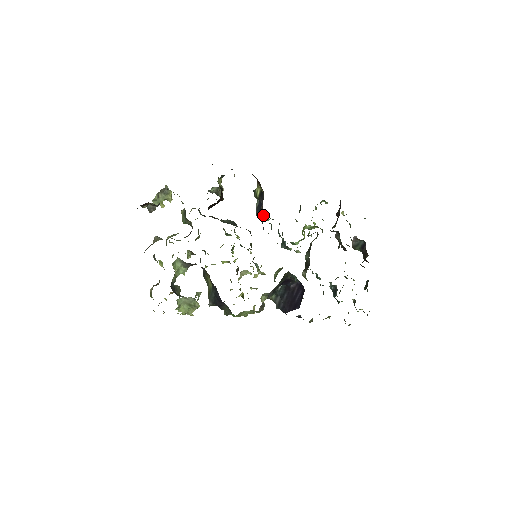
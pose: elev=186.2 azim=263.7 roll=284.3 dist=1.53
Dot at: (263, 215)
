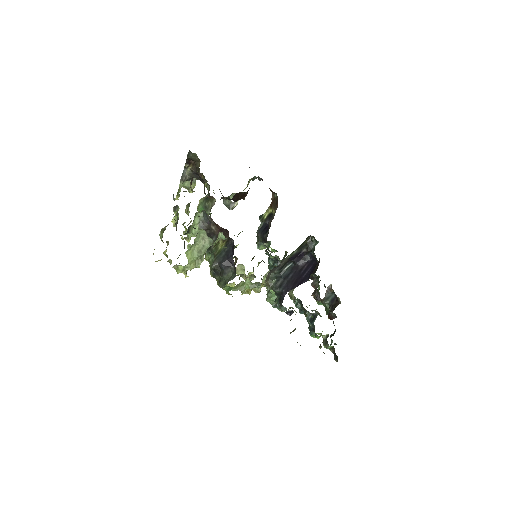
Dot at: (268, 230)
